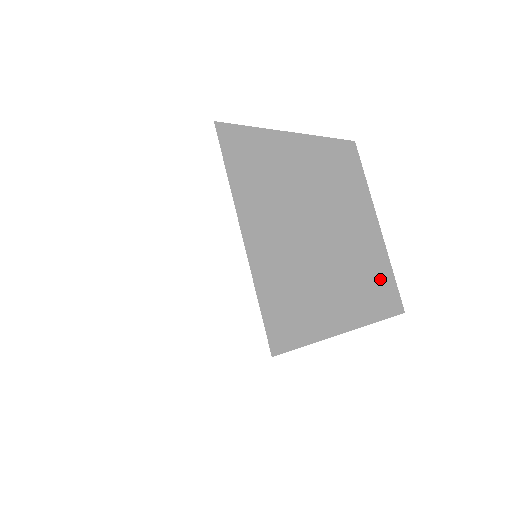
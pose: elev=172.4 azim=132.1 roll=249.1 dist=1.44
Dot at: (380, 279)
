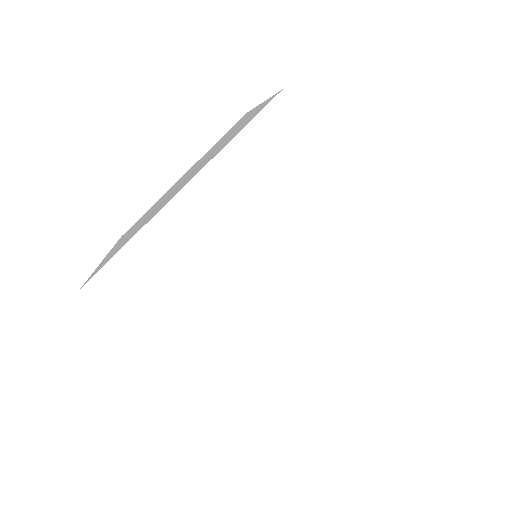
Dot at: occluded
